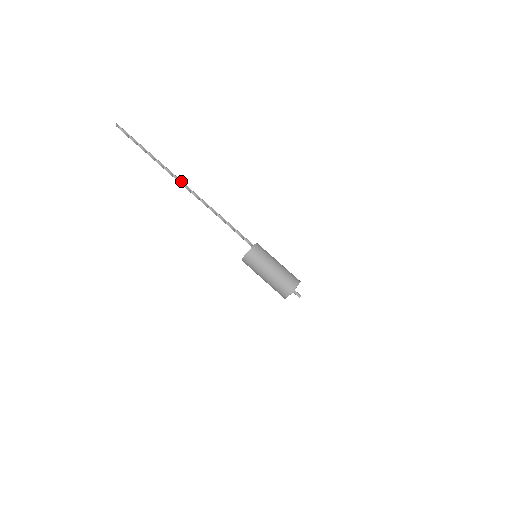
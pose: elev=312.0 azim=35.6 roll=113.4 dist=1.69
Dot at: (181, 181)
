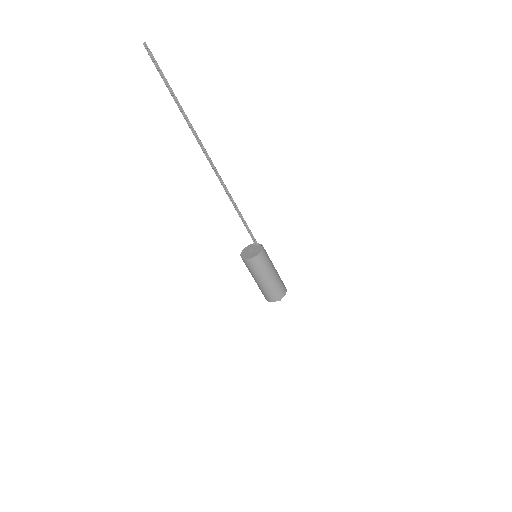
Dot at: (207, 153)
